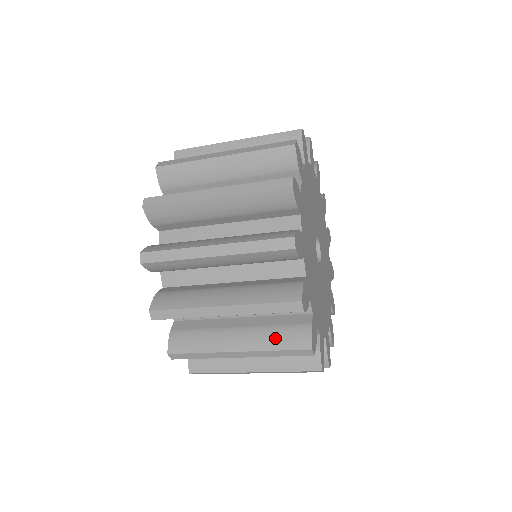
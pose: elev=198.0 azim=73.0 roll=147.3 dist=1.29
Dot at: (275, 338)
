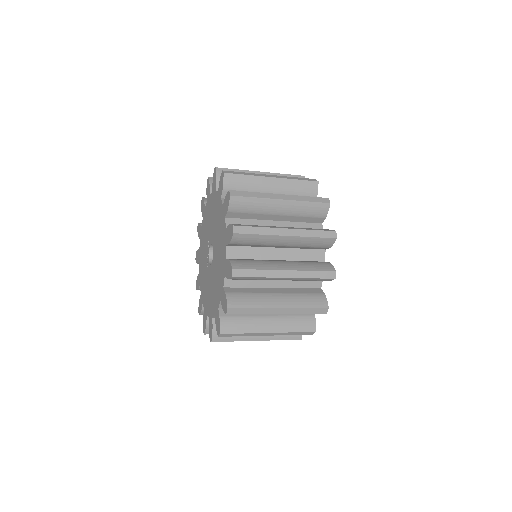
Dot at: (310, 265)
